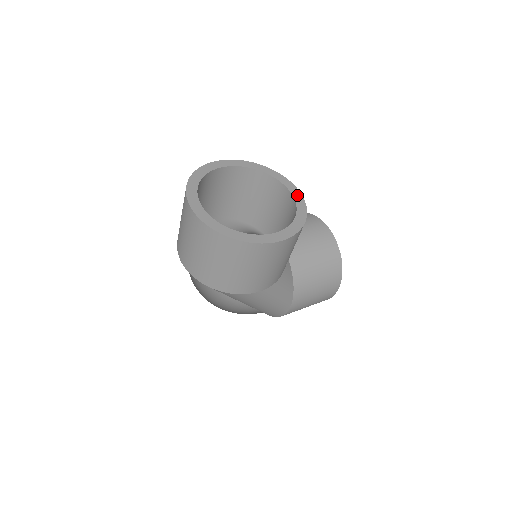
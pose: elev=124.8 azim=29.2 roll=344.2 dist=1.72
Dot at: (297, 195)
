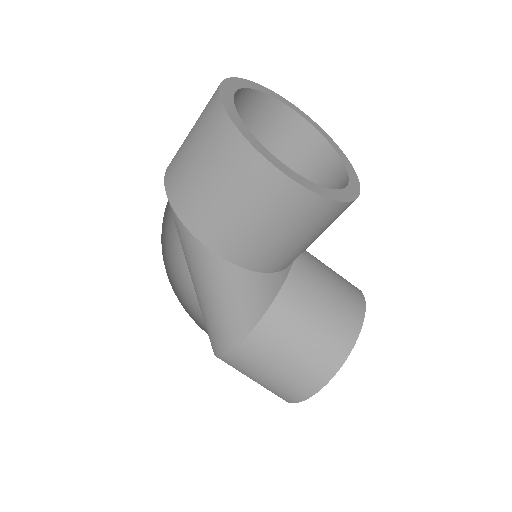
Dot at: (353, 189)
